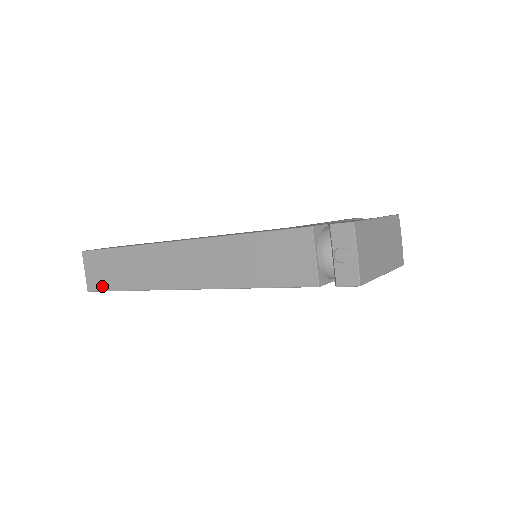
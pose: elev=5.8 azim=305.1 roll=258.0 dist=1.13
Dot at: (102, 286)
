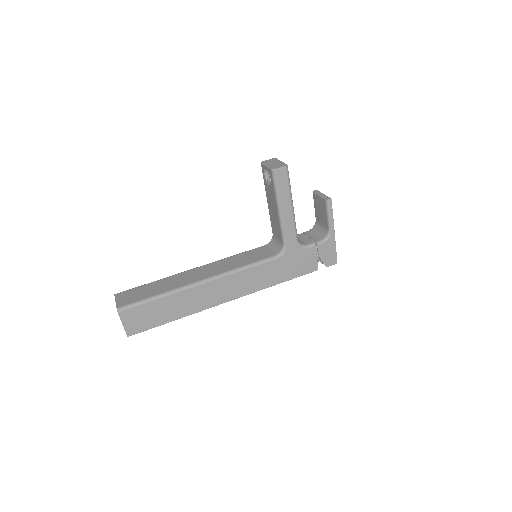
Dot at: occluded
